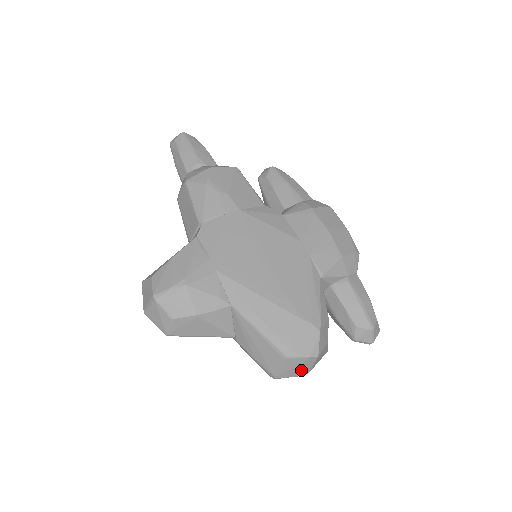
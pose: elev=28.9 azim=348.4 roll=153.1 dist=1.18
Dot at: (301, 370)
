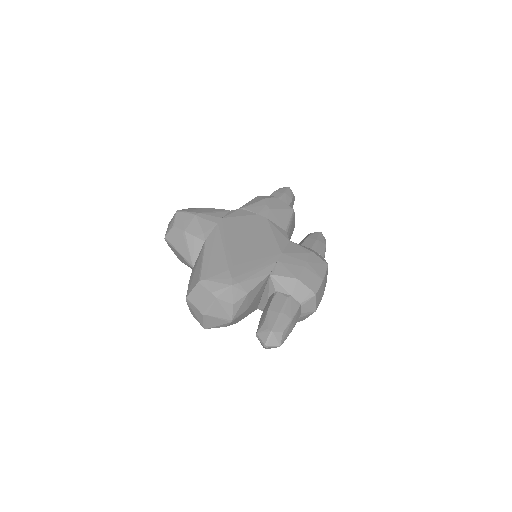
Dot at: (203, 305)
